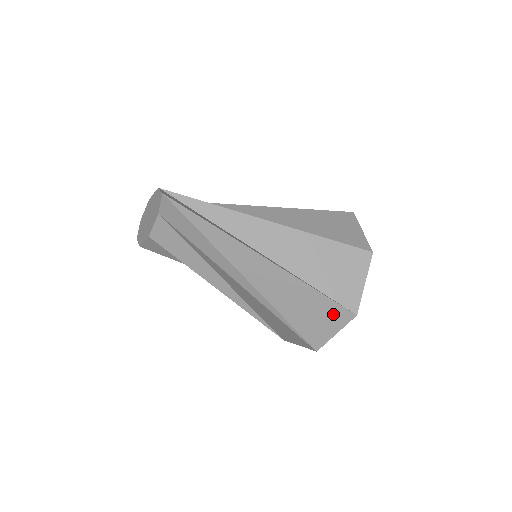
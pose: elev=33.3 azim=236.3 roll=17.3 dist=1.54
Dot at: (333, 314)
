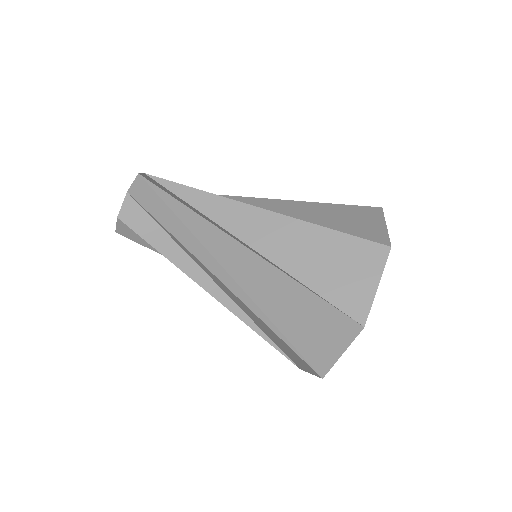
Dot at: (362, 256)
